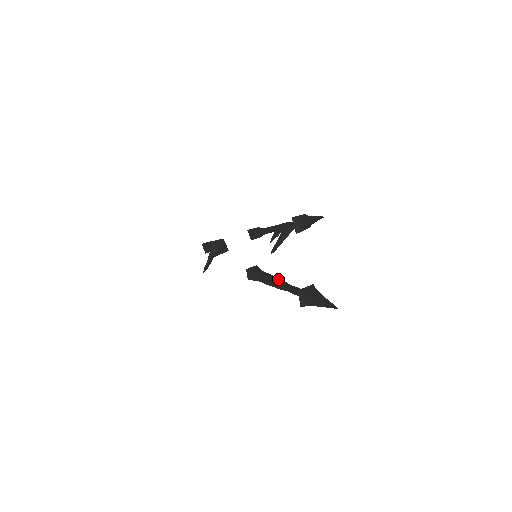
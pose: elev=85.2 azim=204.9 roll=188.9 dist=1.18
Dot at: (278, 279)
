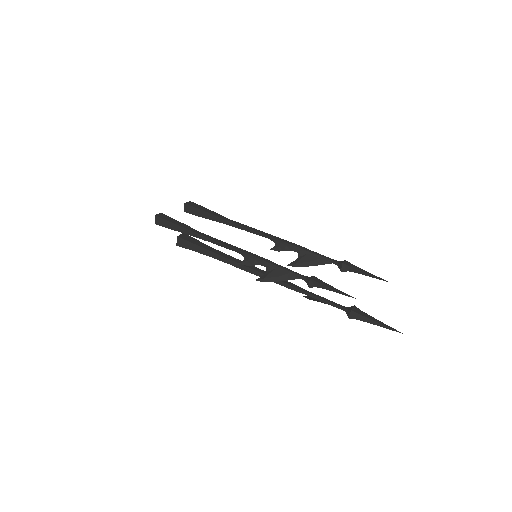
Dot at: occluded
